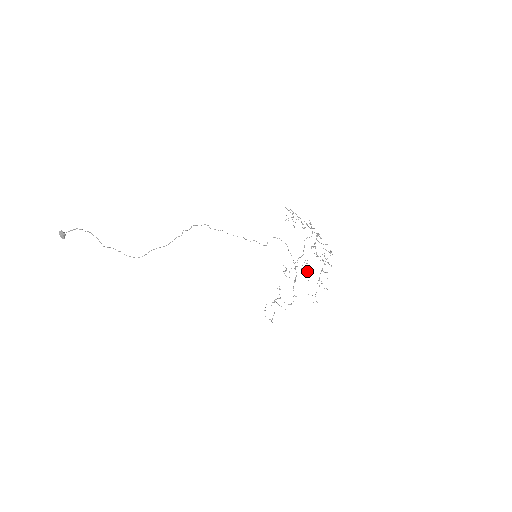
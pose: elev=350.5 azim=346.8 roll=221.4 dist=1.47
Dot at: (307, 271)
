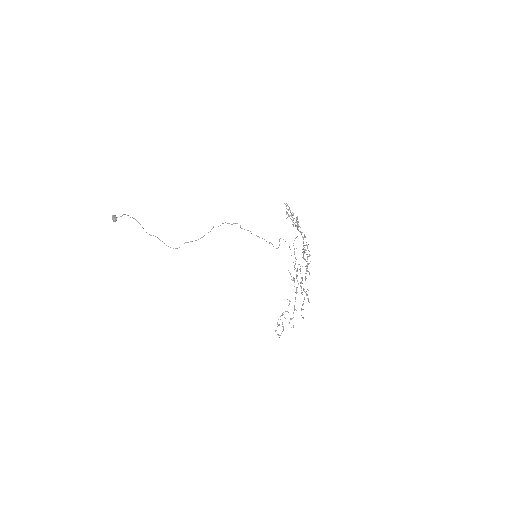
Dot at: (302, 280)
